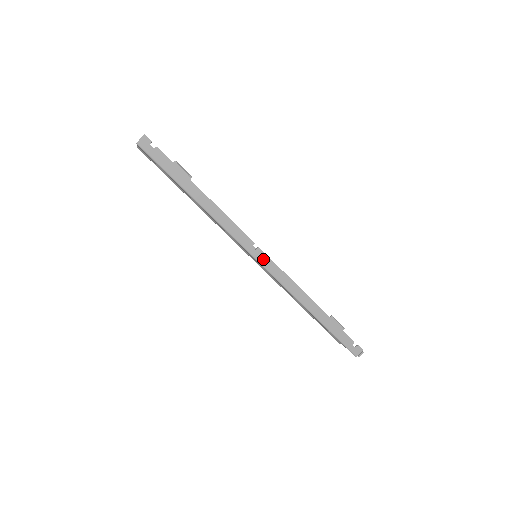
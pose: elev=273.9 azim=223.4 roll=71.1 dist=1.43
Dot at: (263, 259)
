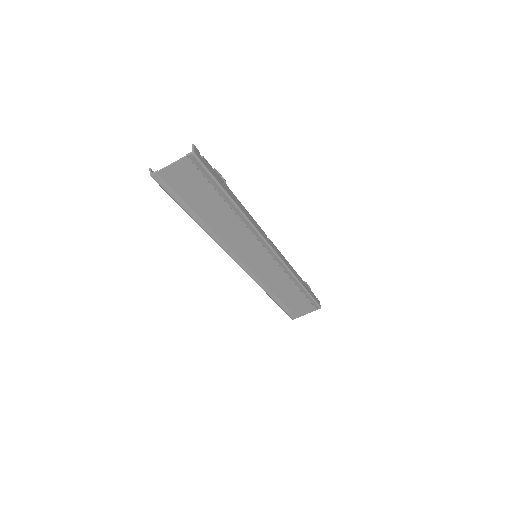
Dot at: (274, 247)
